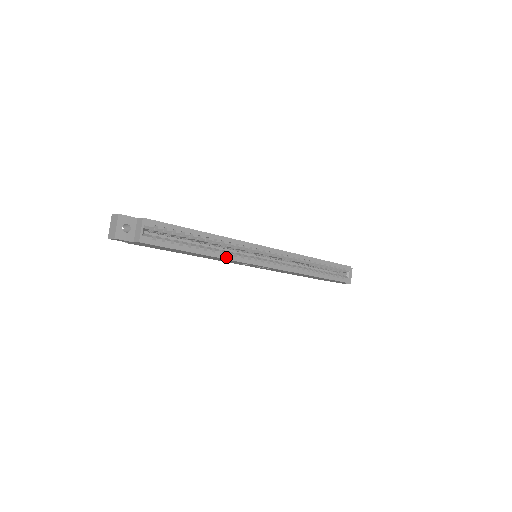
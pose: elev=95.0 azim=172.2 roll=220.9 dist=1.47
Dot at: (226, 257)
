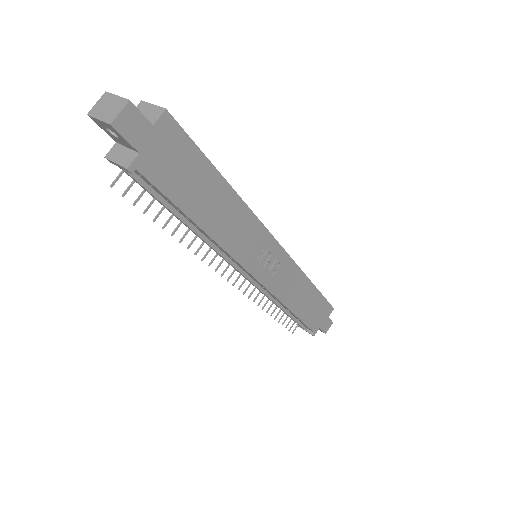
Dot at: (247, 207)
